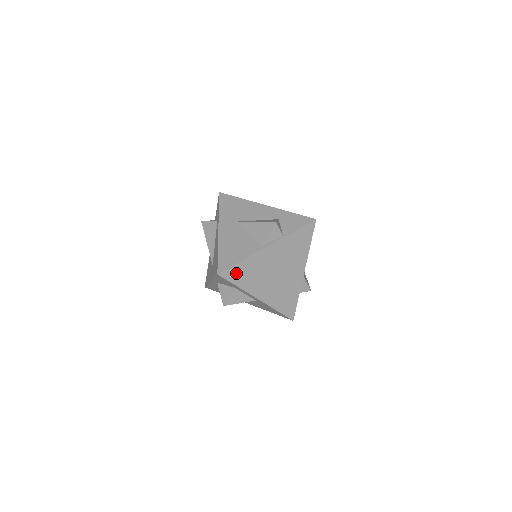
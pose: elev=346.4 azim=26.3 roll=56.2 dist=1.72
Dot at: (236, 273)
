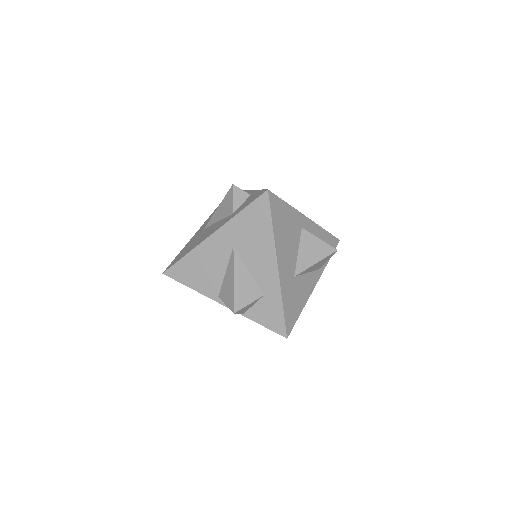
Dot at: occluded
